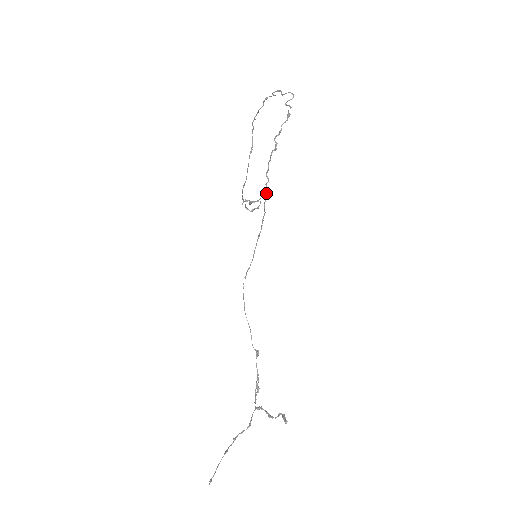
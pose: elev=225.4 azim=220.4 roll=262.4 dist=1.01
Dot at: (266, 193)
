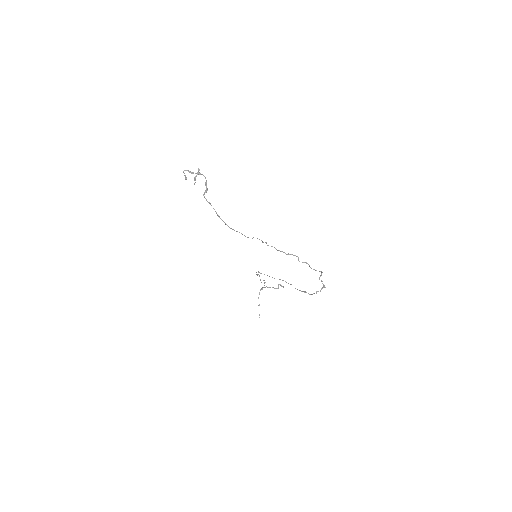
Dot at: (301, 291)
